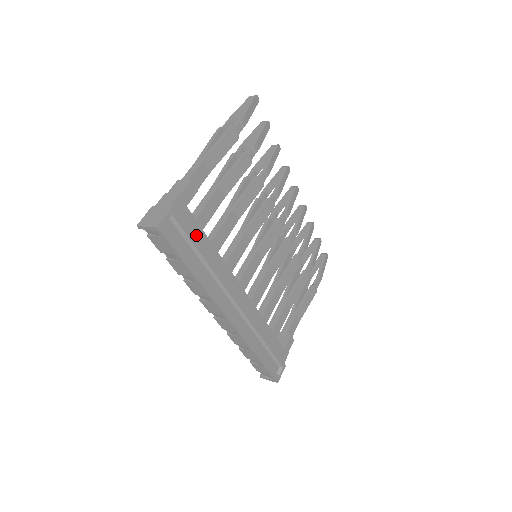
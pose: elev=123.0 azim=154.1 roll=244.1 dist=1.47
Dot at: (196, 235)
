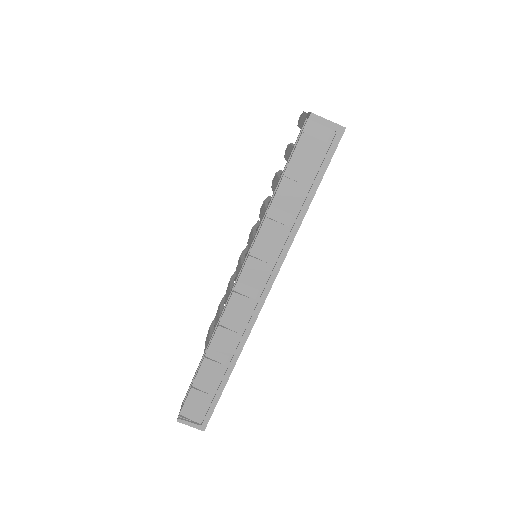
Dot at: occluded
